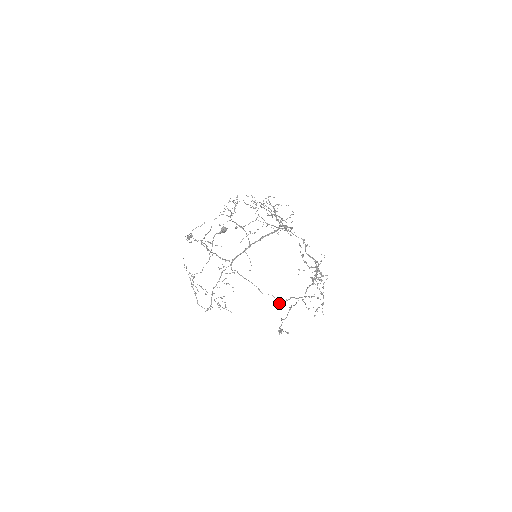
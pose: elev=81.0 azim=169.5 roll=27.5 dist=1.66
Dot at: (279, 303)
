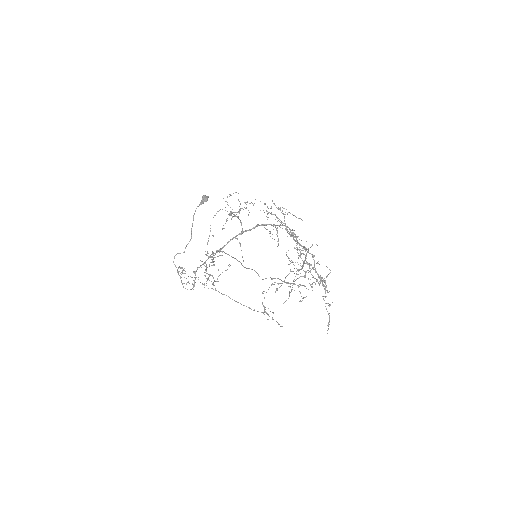
Dot at: (262, 279)
